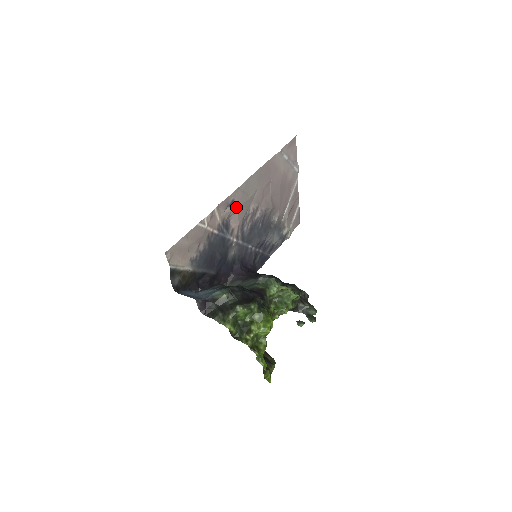
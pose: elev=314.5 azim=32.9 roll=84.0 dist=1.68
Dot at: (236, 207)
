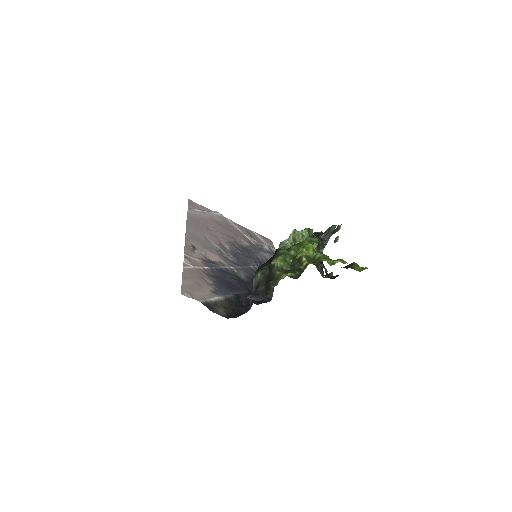
Dot at: (201, 248)
